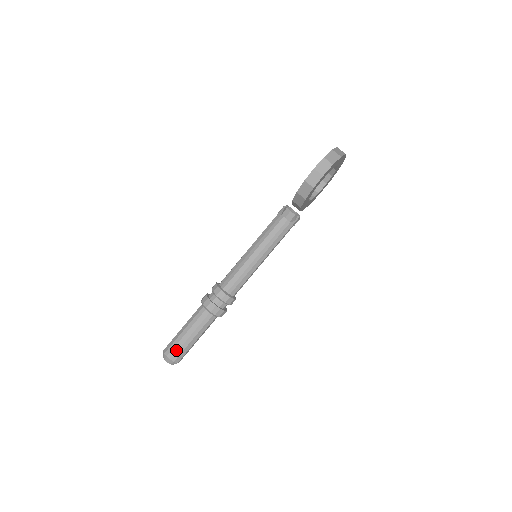
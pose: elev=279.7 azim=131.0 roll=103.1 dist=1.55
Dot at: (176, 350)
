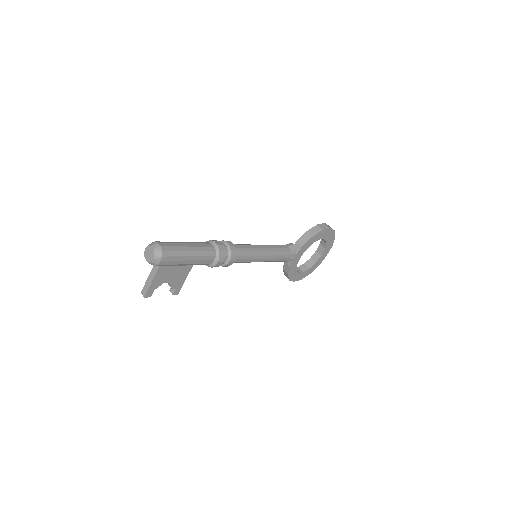
Dot at: (170, 245)
